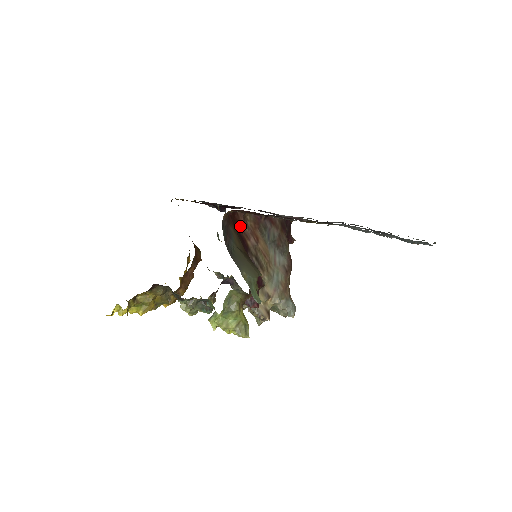
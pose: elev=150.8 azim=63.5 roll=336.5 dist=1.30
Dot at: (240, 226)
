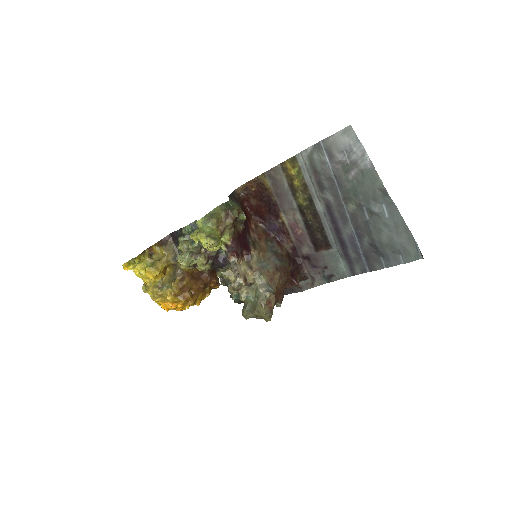
Dot at: (249, 222)
